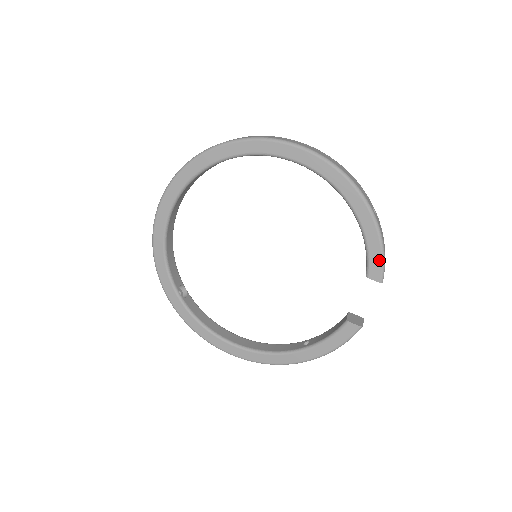
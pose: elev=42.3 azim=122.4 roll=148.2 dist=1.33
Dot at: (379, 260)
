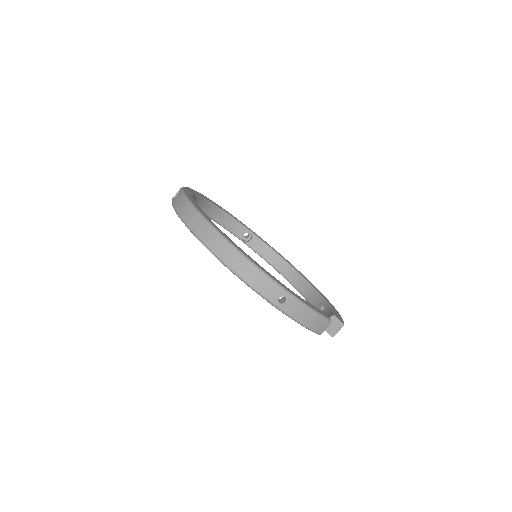
Dot at: occluded
